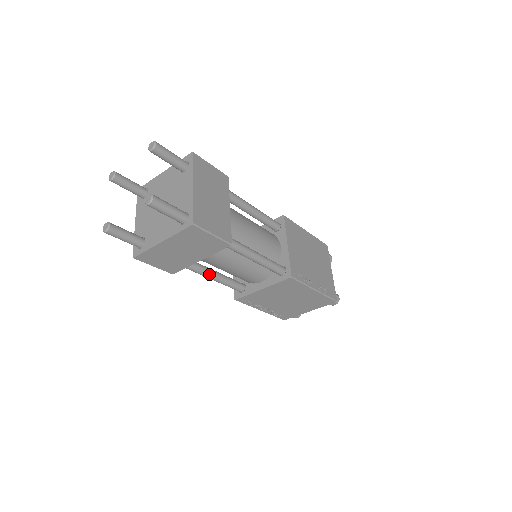
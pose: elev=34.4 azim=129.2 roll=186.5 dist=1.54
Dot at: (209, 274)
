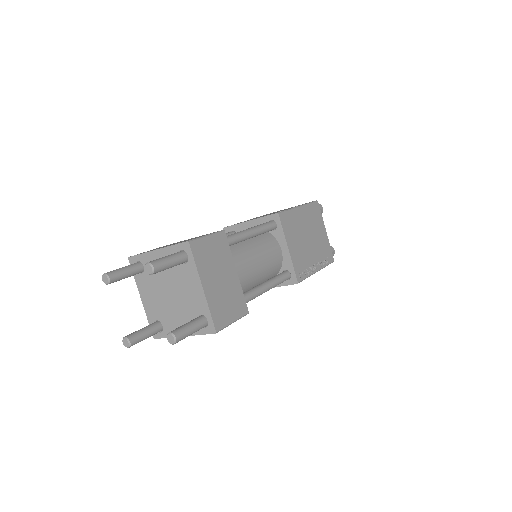
Dot at: occluded
